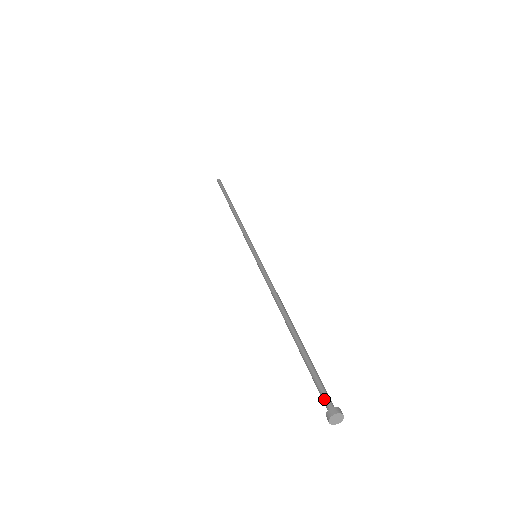
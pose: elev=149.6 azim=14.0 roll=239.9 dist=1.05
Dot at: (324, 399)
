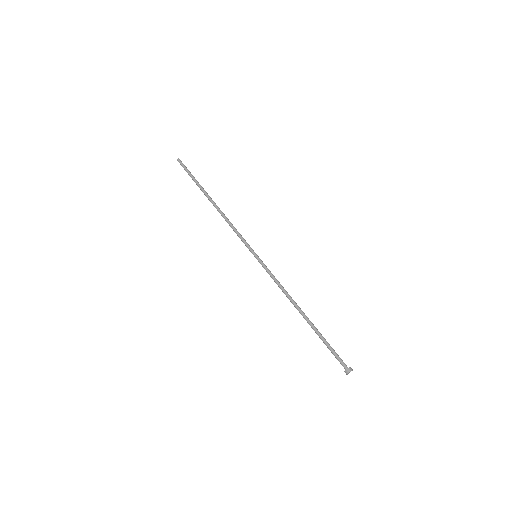
Dot at: (342, 362)
